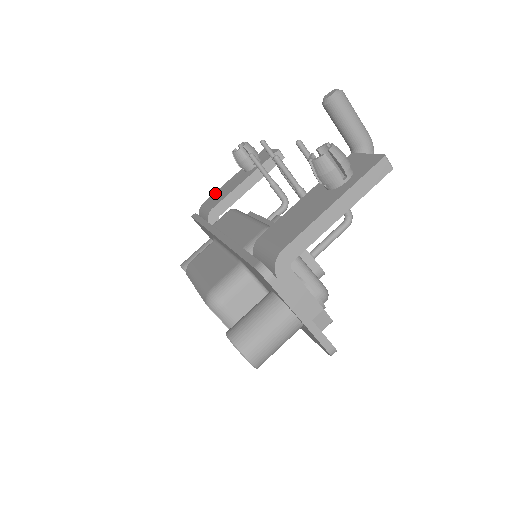
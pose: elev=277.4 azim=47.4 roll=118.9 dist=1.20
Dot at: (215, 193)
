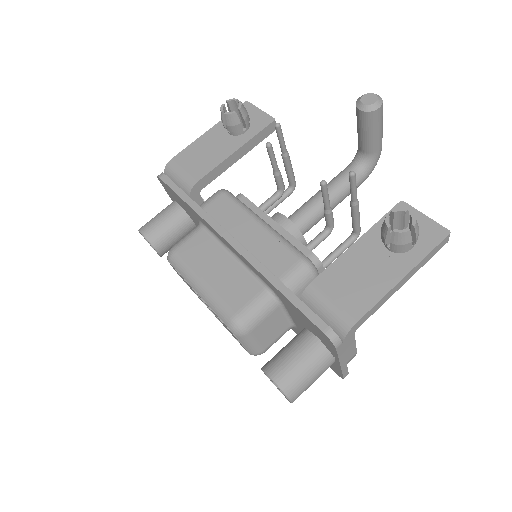
Dot at: (187, 150)
